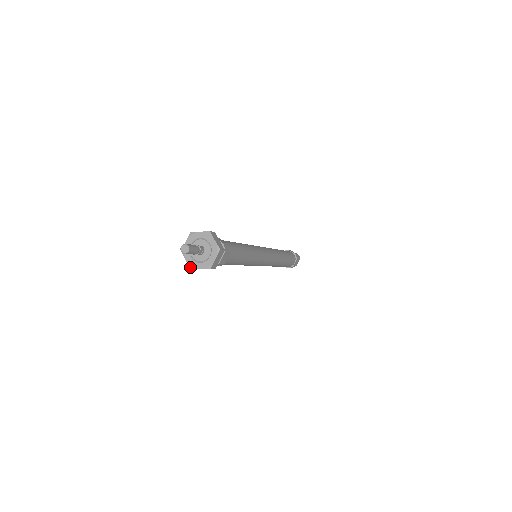
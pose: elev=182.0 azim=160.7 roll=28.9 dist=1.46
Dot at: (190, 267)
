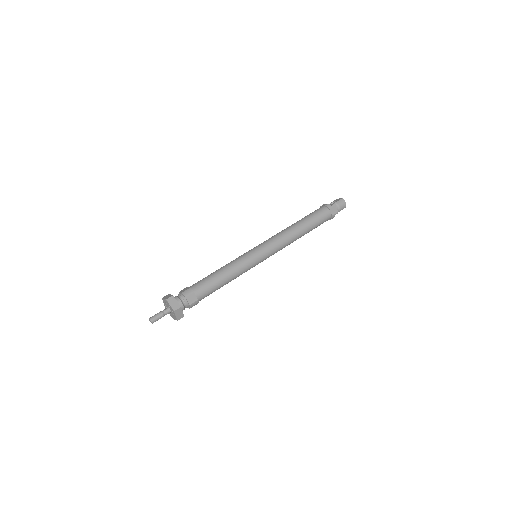
Dot at: (165, 307)
